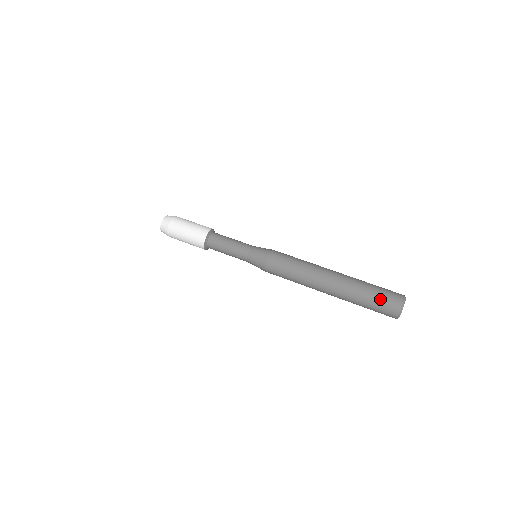
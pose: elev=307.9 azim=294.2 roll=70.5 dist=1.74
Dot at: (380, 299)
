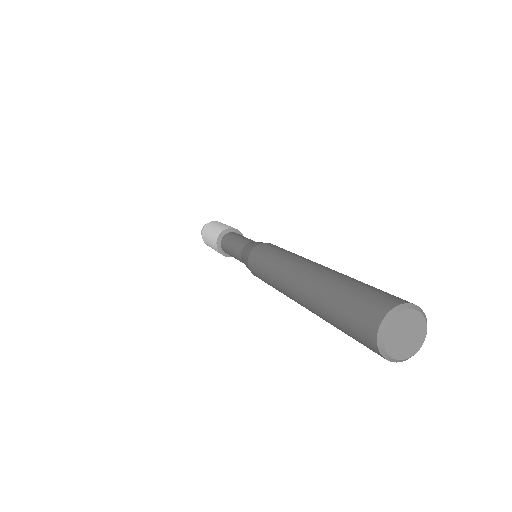
Dot at: (359, 295)
